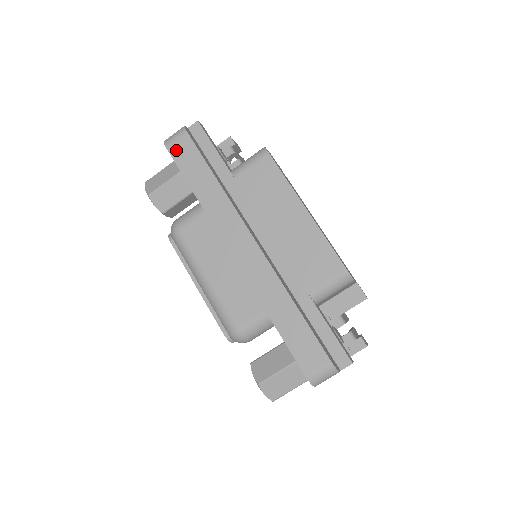
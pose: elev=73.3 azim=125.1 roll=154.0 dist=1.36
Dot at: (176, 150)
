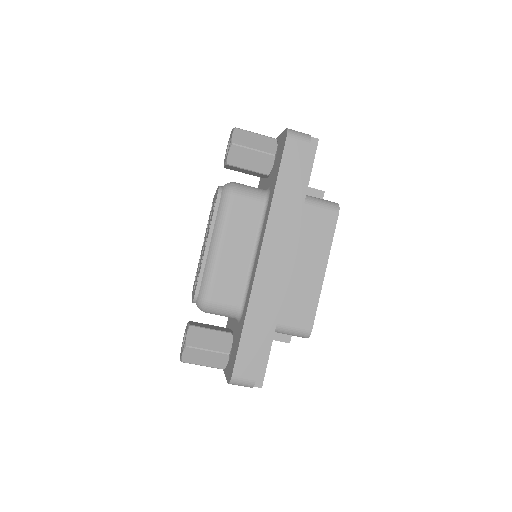
Dot at: (291, 147)
